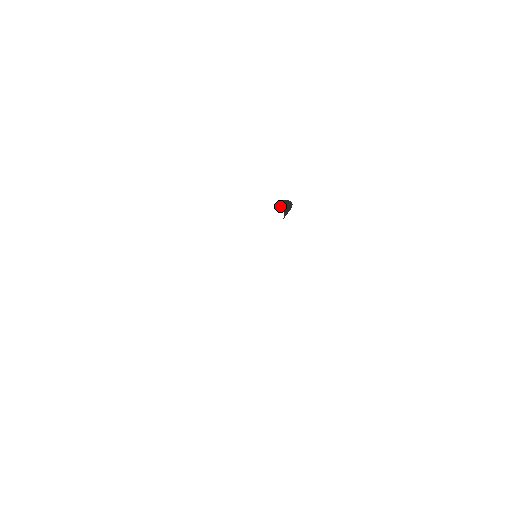
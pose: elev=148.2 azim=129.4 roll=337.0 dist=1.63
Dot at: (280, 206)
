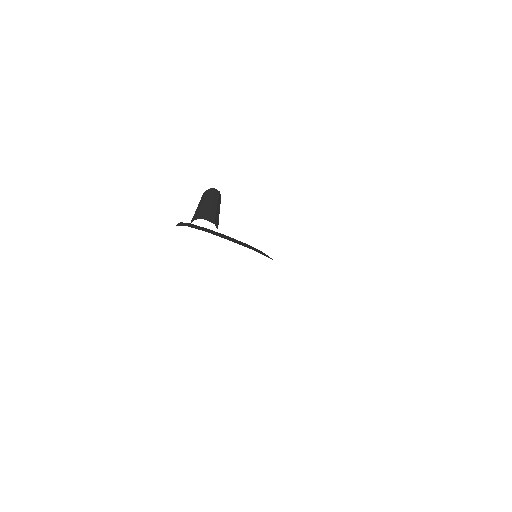
Dot at: occluded
